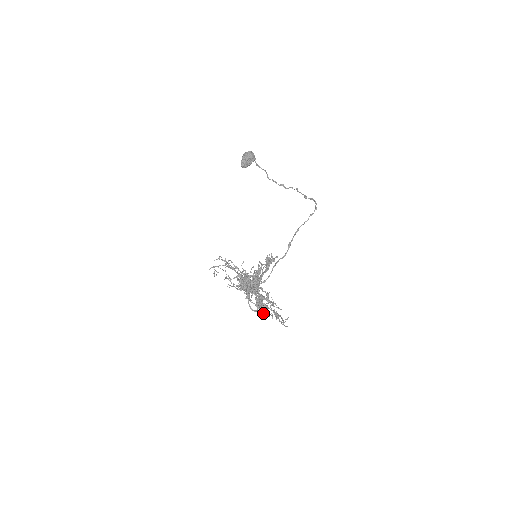
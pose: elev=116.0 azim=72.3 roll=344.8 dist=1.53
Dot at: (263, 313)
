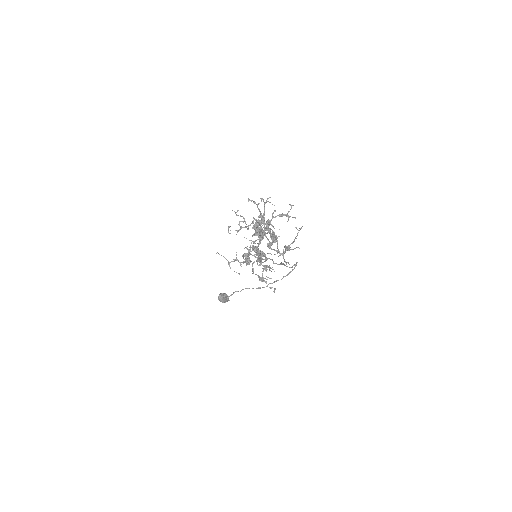
Dot at: (266, 283)
